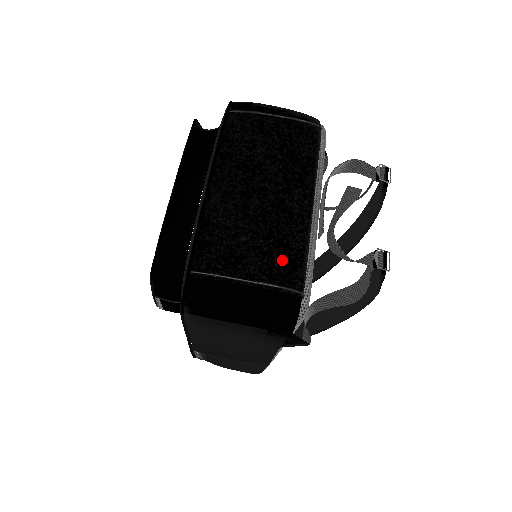
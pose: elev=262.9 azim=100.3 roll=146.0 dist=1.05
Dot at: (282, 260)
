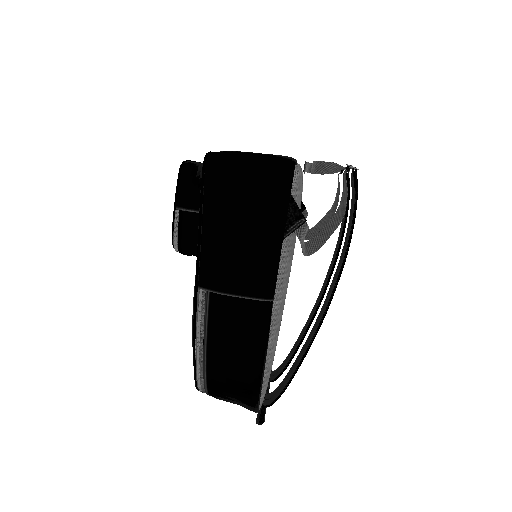
Dot at: occluded
